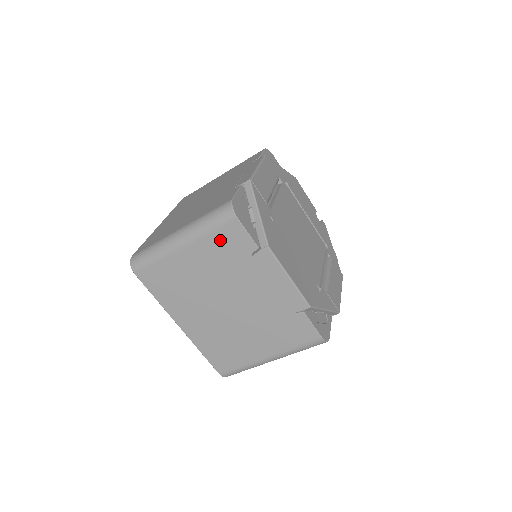
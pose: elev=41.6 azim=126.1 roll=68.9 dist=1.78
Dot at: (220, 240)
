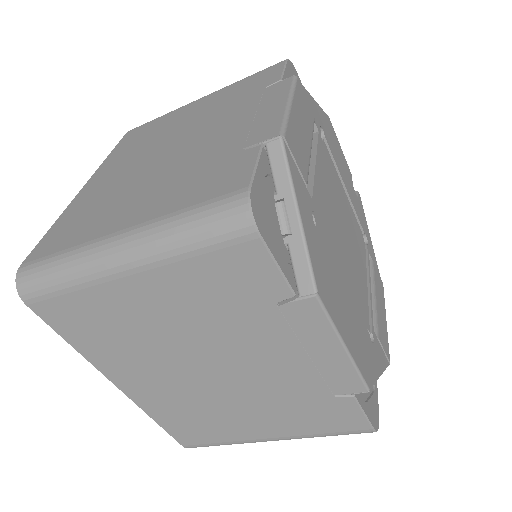
Dot at: (213, 271)
